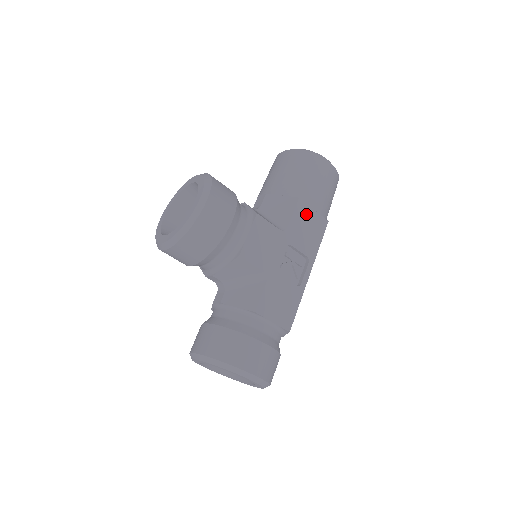
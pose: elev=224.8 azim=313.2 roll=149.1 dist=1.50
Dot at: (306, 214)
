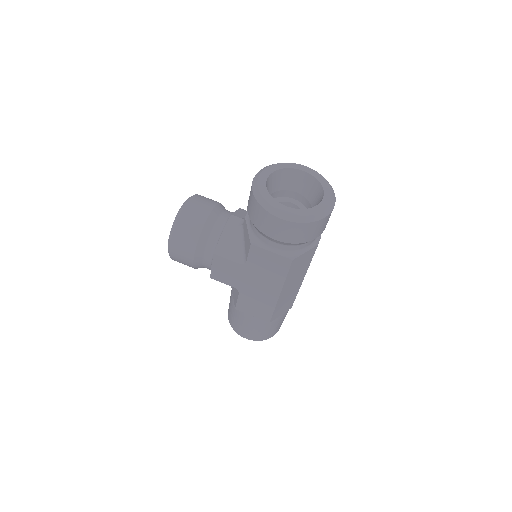
Dot at: occluded
